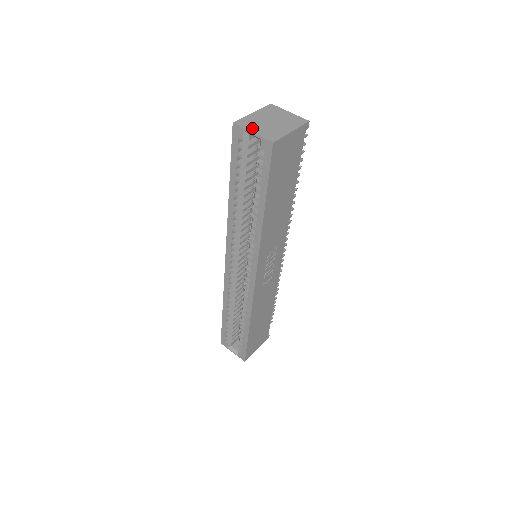
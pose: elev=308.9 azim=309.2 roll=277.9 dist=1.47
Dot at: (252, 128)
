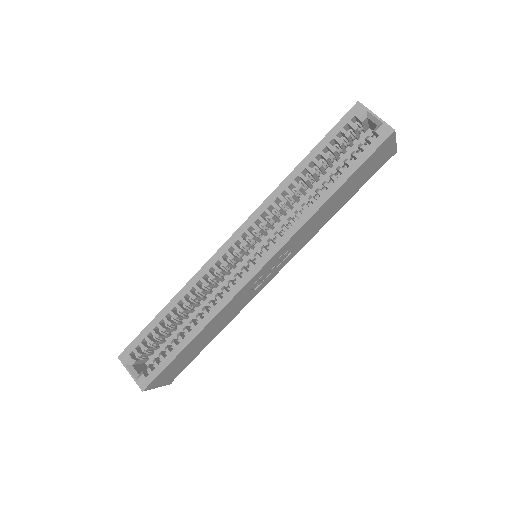
Dot at: (373, 114)
